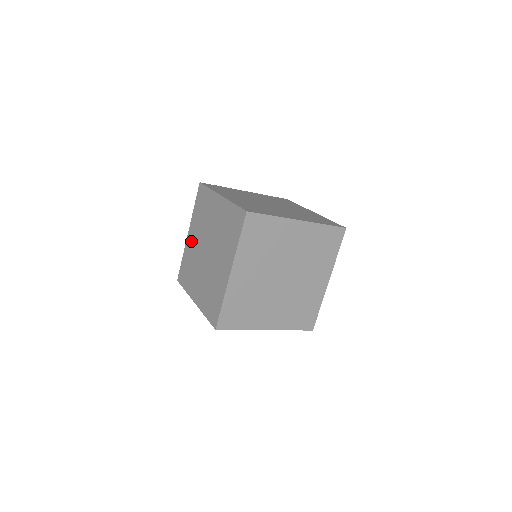
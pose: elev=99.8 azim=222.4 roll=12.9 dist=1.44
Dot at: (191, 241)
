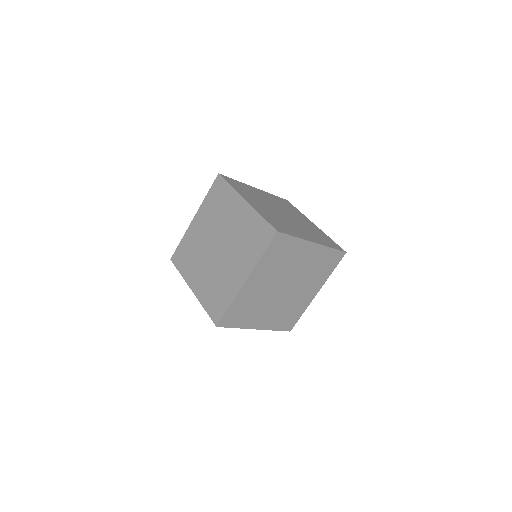
Dot at: (197, 228)
